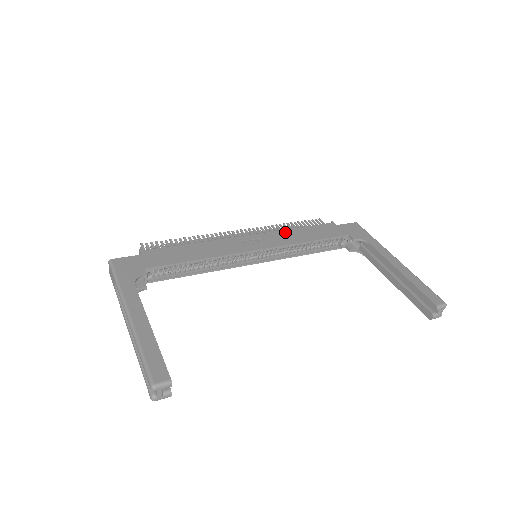
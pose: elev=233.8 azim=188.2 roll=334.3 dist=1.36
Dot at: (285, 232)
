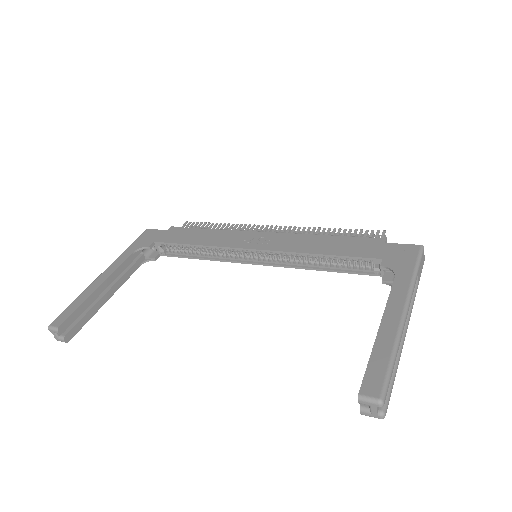
Dot at: (306, 237)
